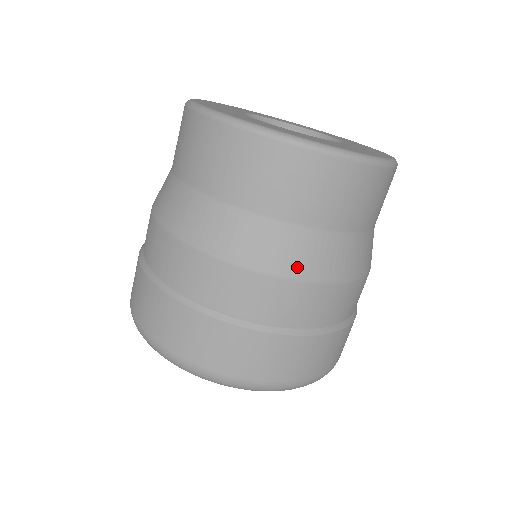
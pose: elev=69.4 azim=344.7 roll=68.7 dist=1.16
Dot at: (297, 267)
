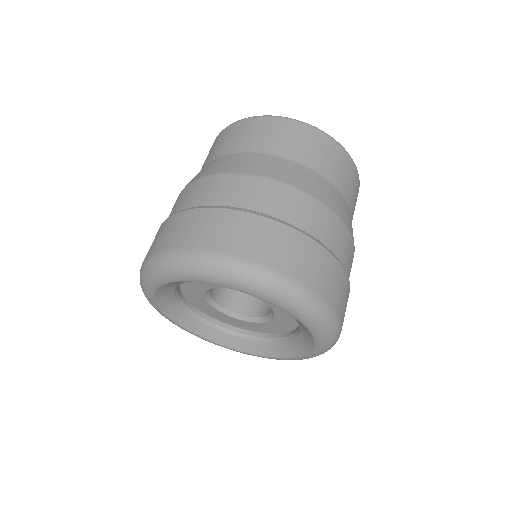
Dot at: (334, 206)
